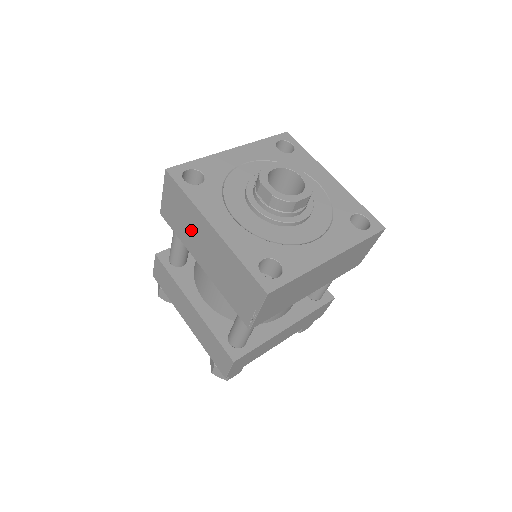
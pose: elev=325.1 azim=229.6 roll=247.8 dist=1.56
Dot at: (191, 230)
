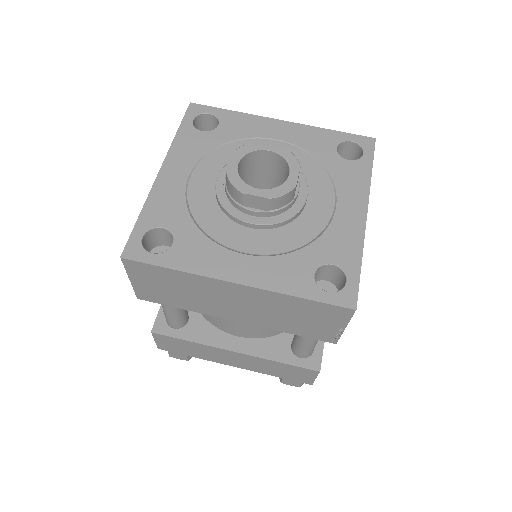
Dot at: occluded
